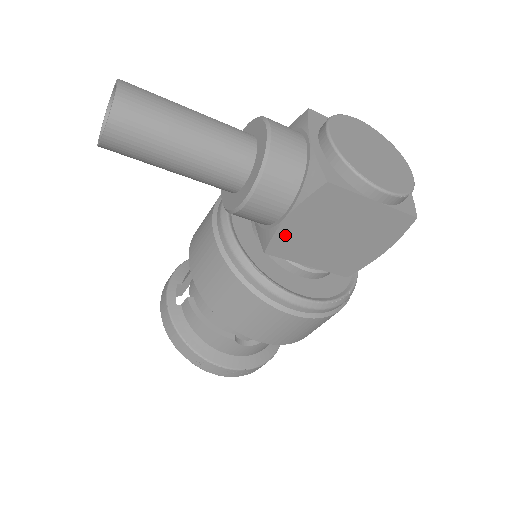
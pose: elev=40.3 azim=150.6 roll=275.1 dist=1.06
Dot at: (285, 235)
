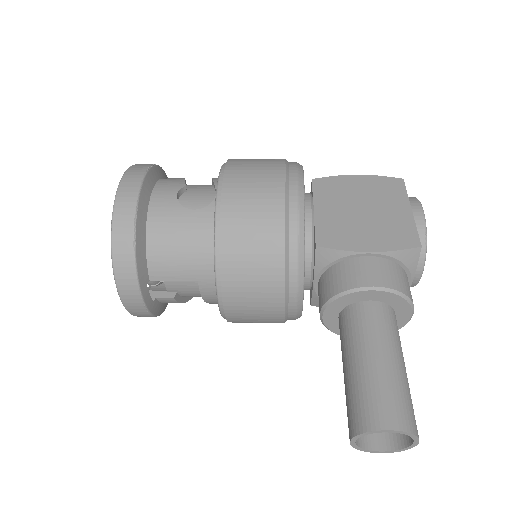
Dot at: occluded
